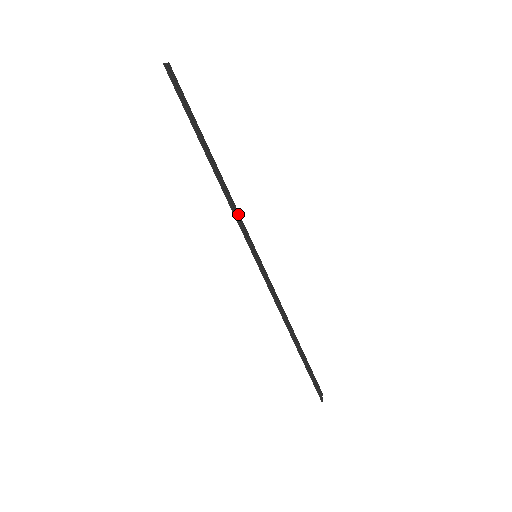
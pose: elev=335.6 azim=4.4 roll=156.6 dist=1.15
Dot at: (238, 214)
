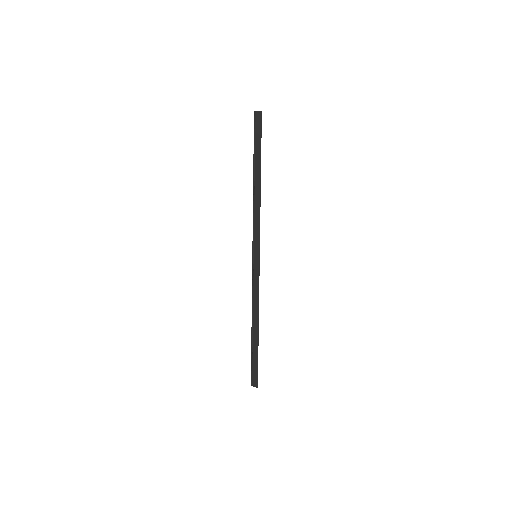
Dot at: (255, 222)
